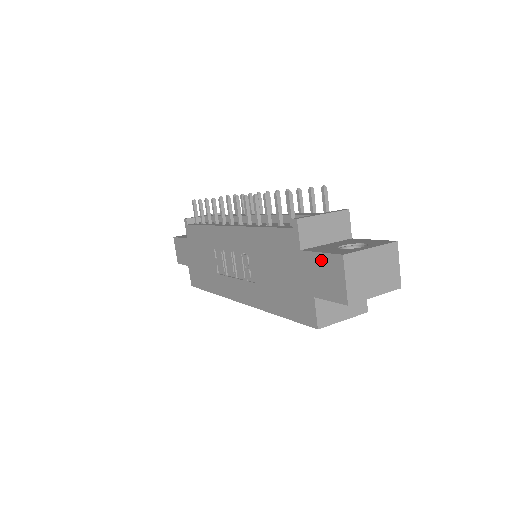
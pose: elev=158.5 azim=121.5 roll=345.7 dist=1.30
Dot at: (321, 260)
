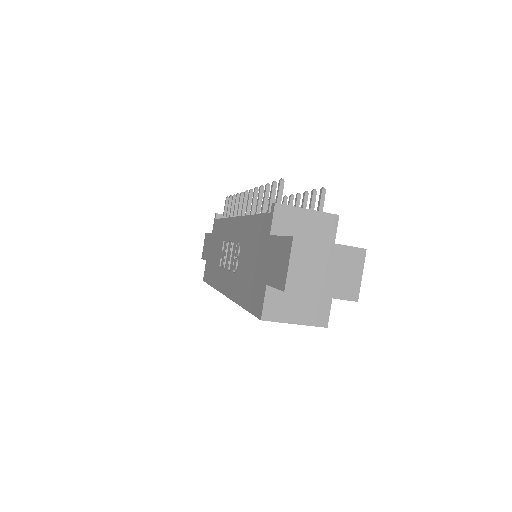
Dot at: (279, 244)
